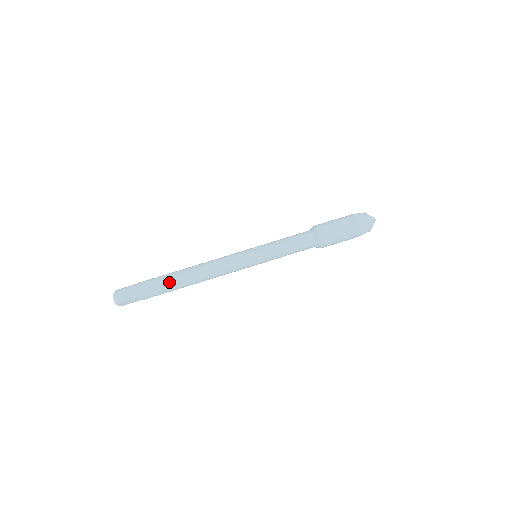
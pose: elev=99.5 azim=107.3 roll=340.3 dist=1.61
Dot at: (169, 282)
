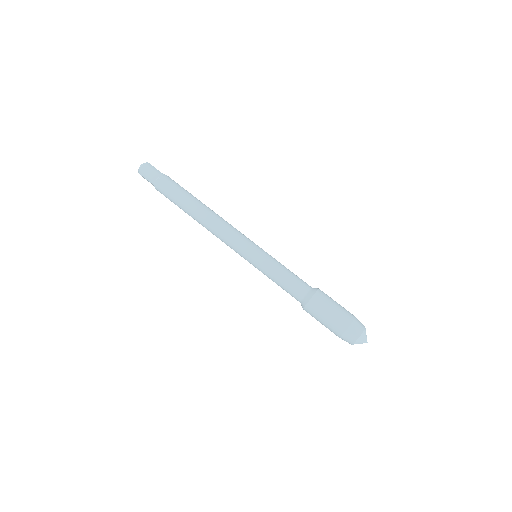
Dot at: (181, 201)
